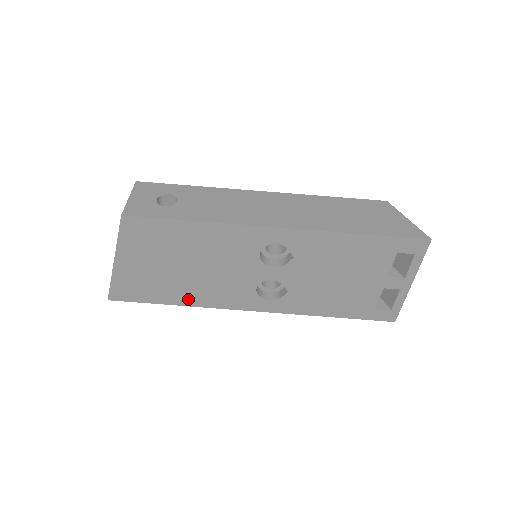
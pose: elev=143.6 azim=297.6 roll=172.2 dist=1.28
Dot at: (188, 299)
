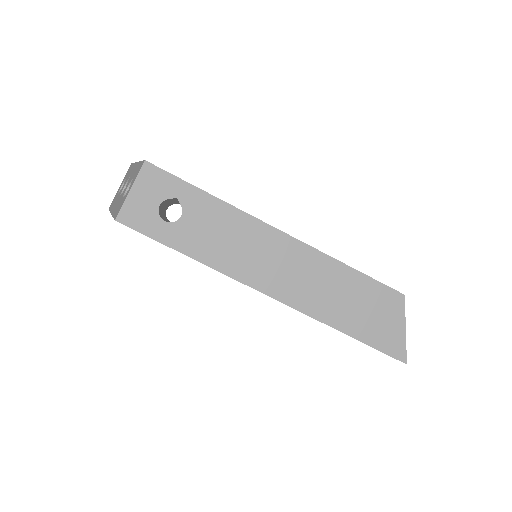
Dot at: occluded
